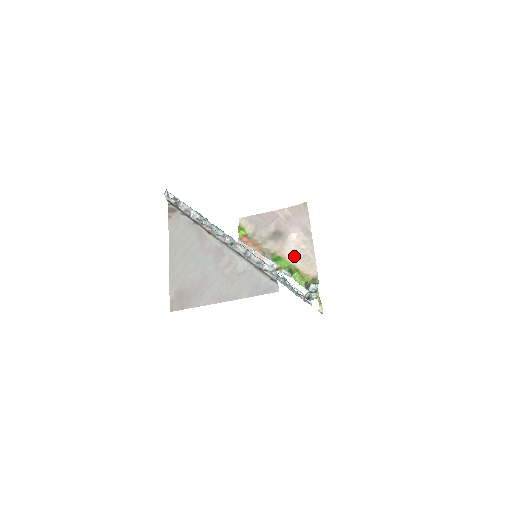
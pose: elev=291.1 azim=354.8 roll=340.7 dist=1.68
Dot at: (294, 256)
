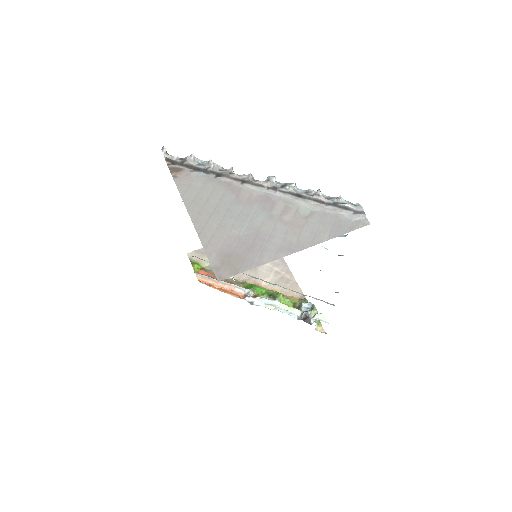
Dot at: (269, 281)
